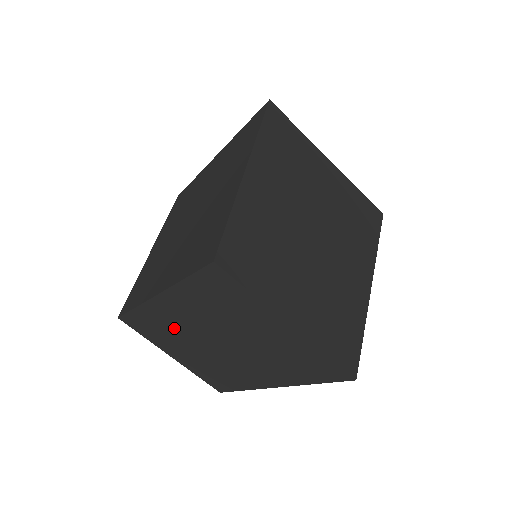
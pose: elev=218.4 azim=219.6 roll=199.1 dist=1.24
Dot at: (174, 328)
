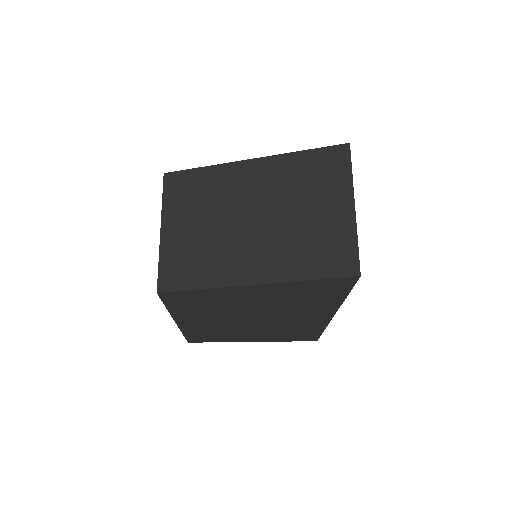
Dot at: (222, 194)
